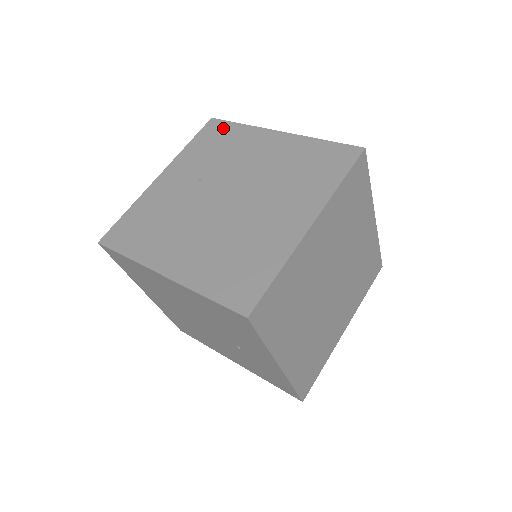
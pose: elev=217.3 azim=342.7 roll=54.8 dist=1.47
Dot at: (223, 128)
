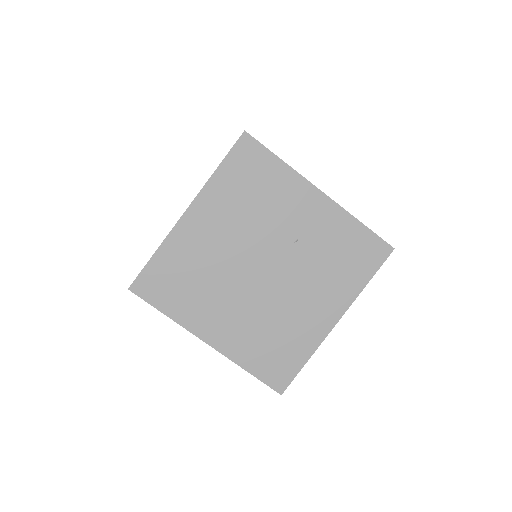
Dot at: occluded
